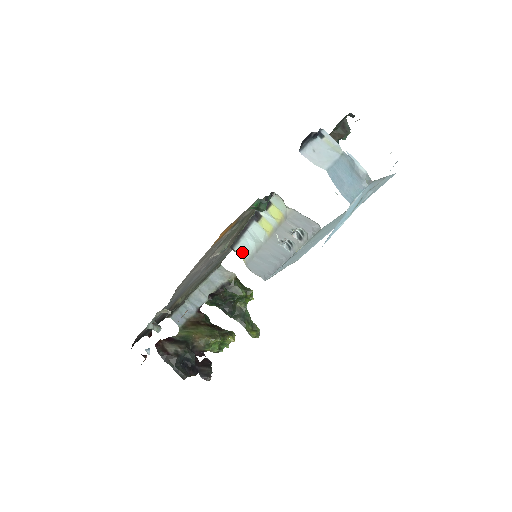
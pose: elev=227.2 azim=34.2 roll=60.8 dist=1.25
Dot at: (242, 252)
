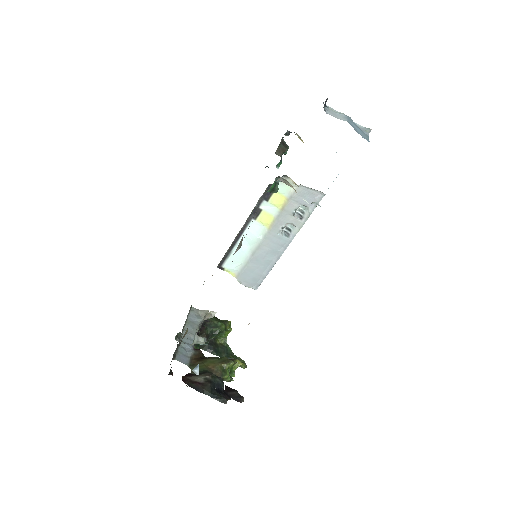
Dot at: (233, 265)
